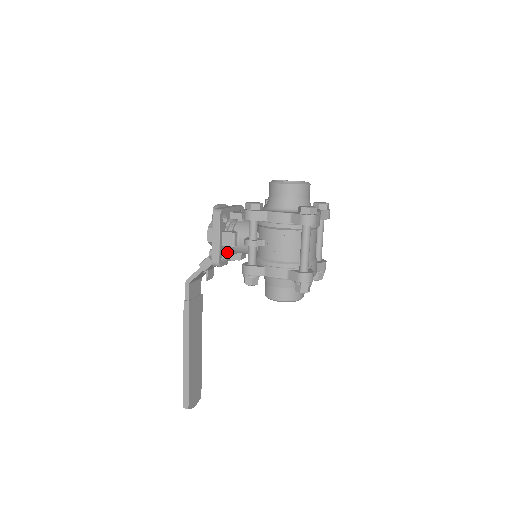
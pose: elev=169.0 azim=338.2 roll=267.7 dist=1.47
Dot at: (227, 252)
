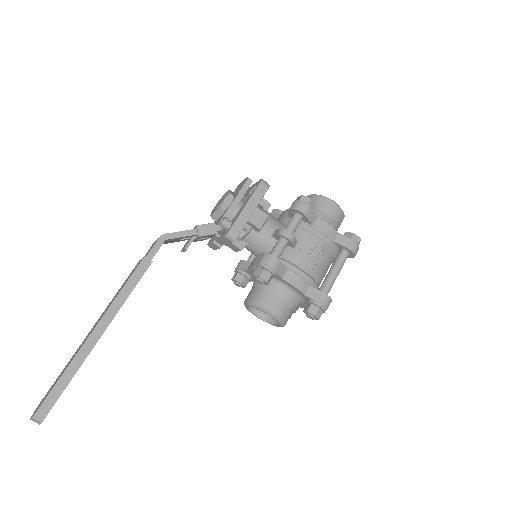
Dot at: (245, 231)
